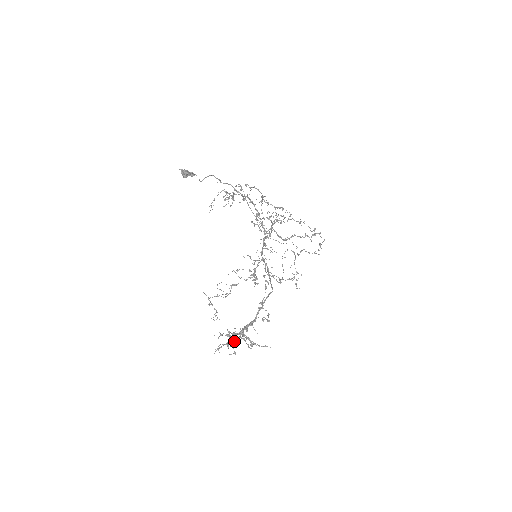
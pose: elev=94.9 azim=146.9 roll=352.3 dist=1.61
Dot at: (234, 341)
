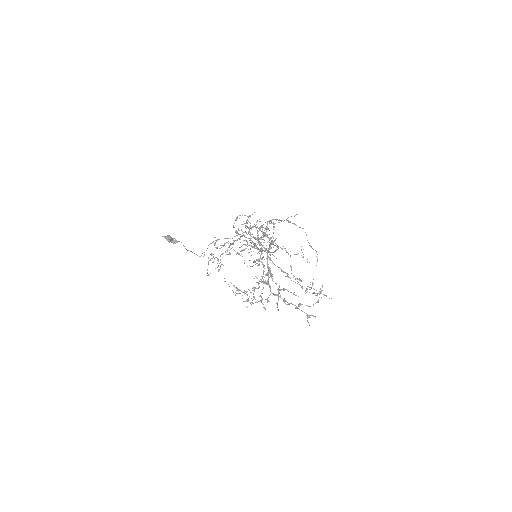
Dot at: occluded
